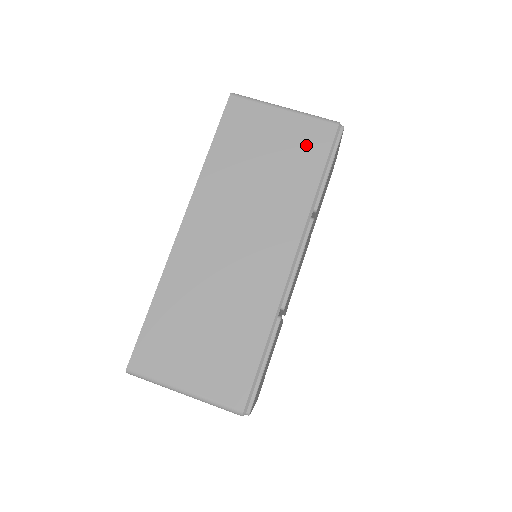
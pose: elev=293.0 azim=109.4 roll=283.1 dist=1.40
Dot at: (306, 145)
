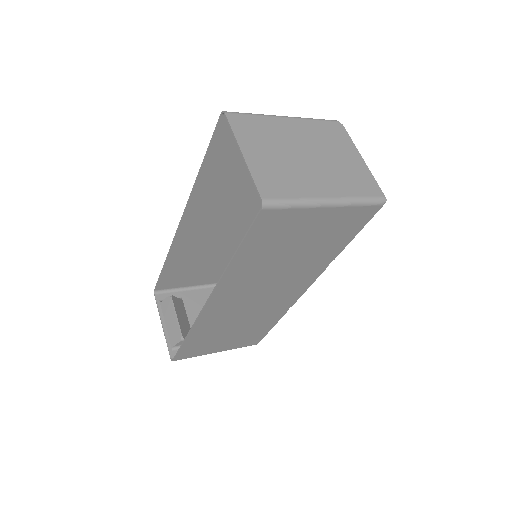
Dot at: occluded
